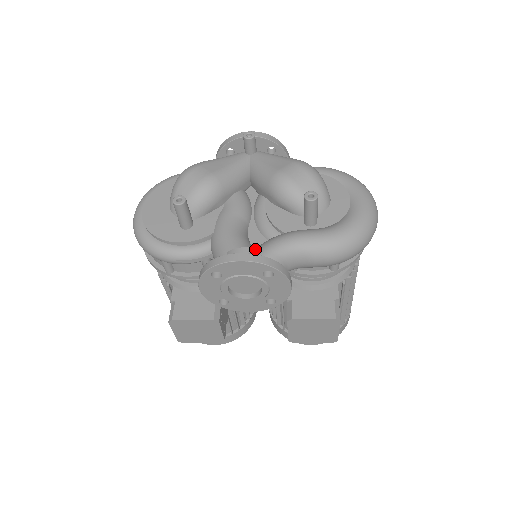
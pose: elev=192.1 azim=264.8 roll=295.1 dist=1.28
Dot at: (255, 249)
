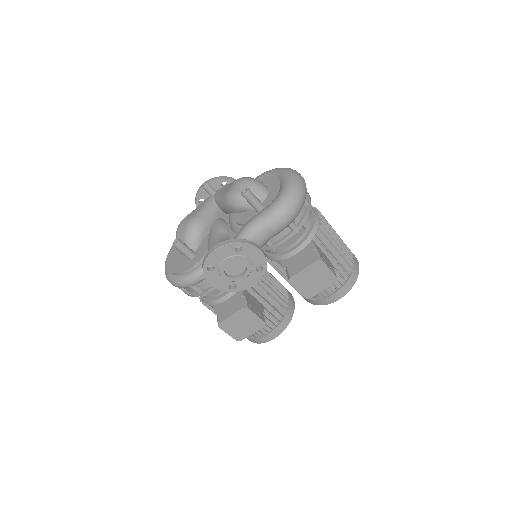
Dot at: occluded
